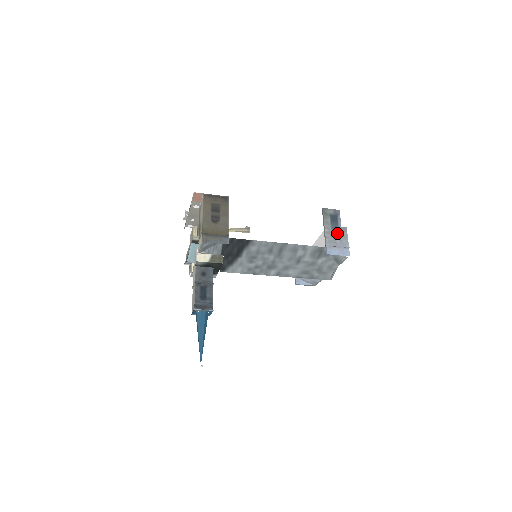
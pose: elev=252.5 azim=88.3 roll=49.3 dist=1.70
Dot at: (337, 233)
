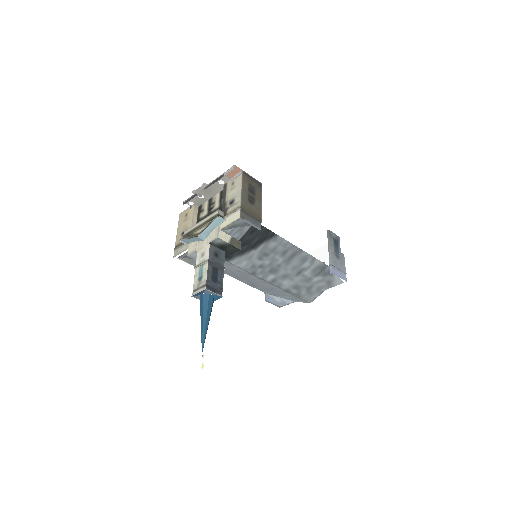
Dot at: (338, 257)
